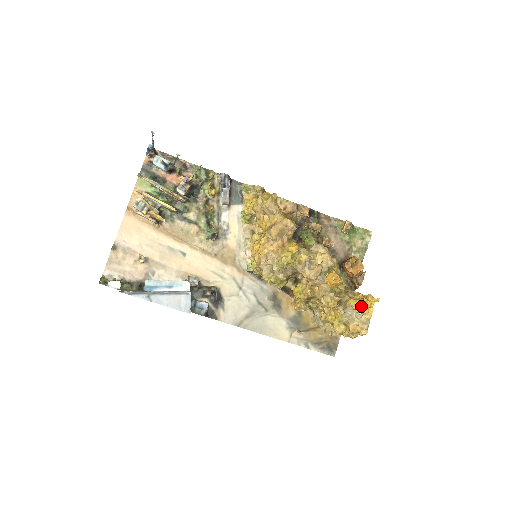
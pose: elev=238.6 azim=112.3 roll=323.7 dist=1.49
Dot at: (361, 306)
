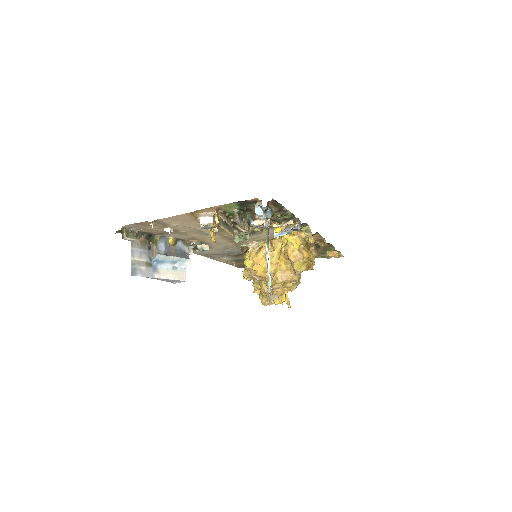
Dot at: (279, 296)
